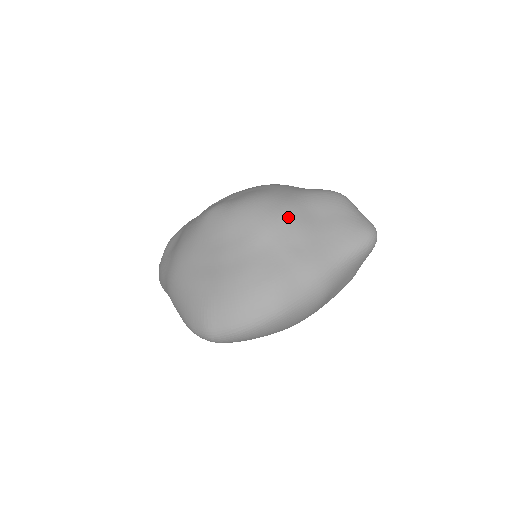
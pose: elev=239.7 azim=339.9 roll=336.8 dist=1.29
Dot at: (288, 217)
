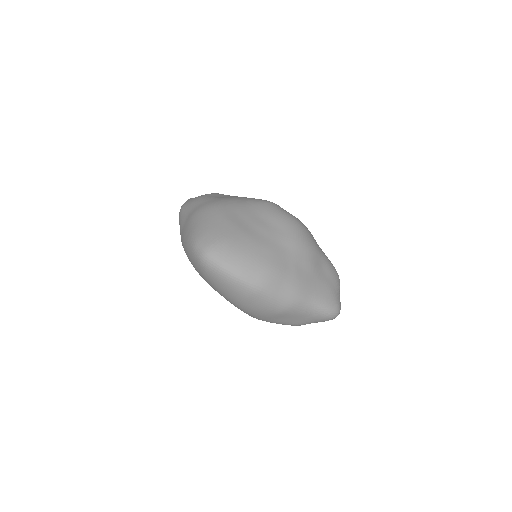
Dot at: (311, 251)
